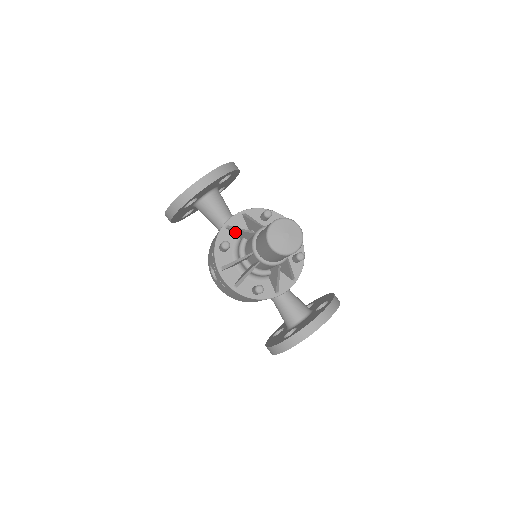
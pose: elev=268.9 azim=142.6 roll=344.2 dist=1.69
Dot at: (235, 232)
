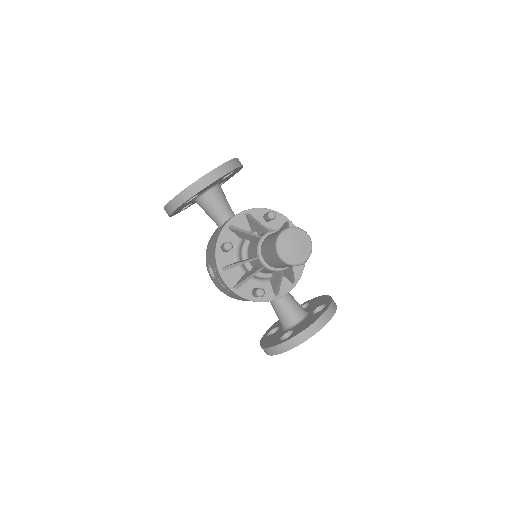
Dot at: (238, 233)
